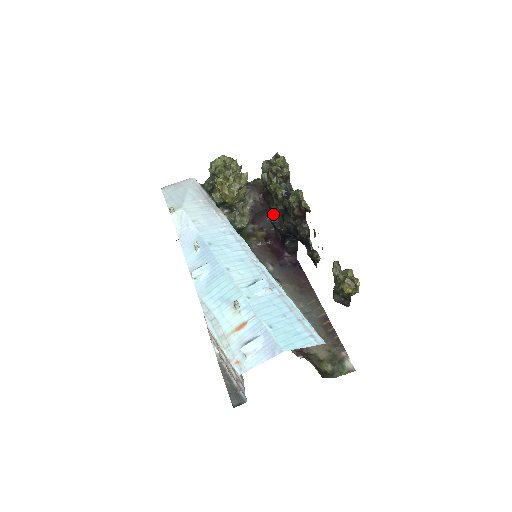
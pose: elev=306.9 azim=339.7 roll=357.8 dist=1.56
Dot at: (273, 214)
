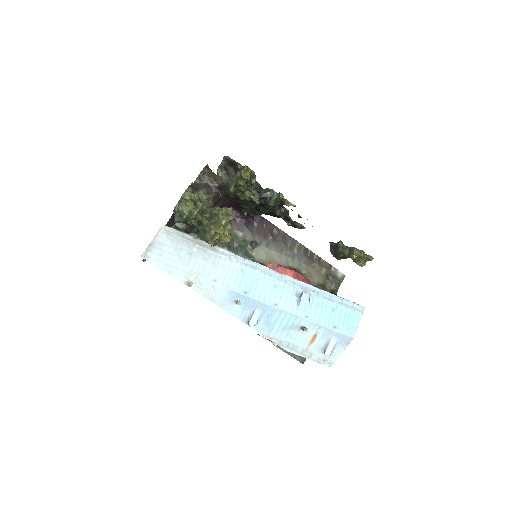
Dot at: (245, 209)
